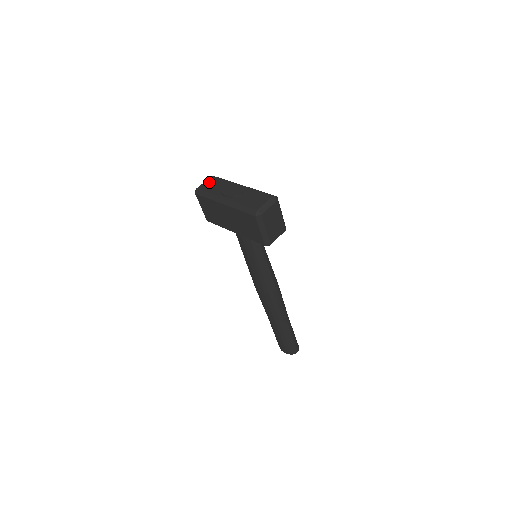
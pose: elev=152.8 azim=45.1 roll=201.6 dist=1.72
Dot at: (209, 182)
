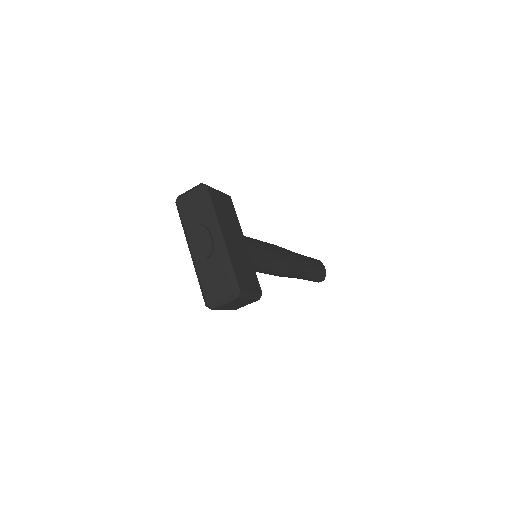
Dot at: (191, 198)
